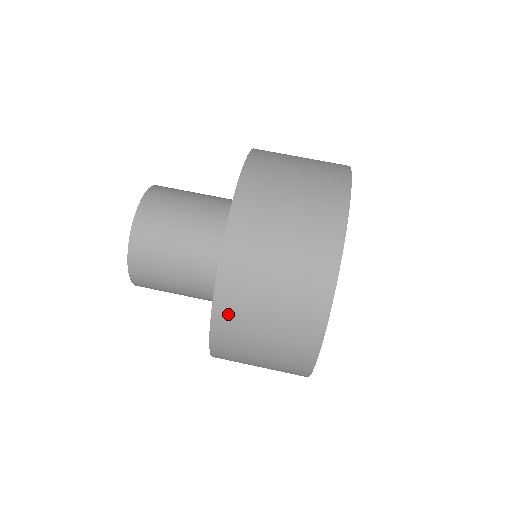
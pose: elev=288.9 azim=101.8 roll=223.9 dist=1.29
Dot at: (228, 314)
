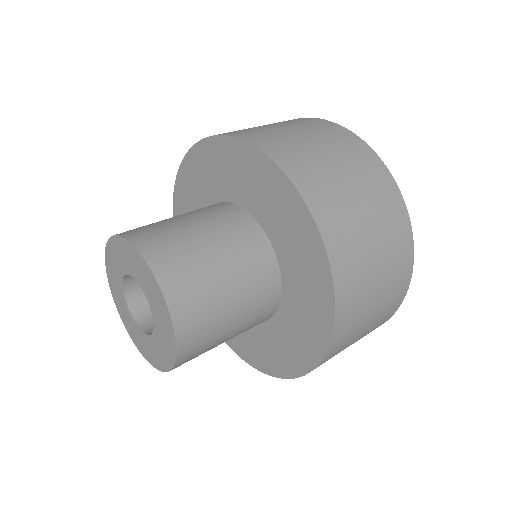
Dot at: (337, 236)
